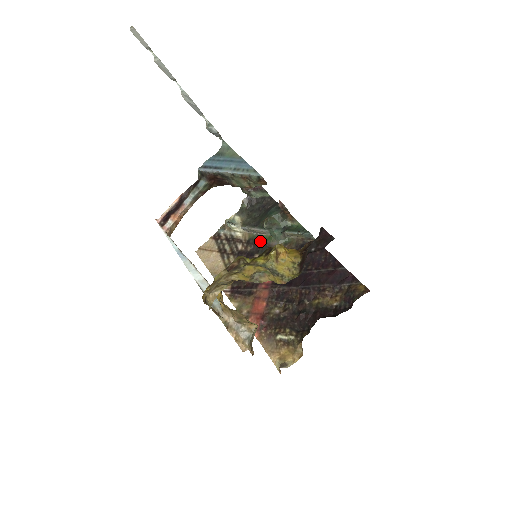
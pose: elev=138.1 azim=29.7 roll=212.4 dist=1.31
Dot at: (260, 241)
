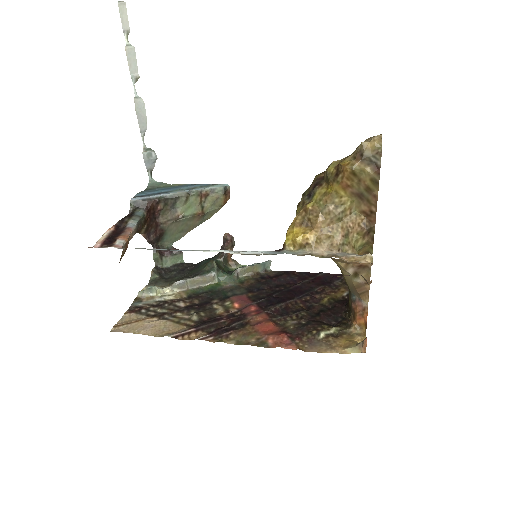
Dot at: (207, 291)
